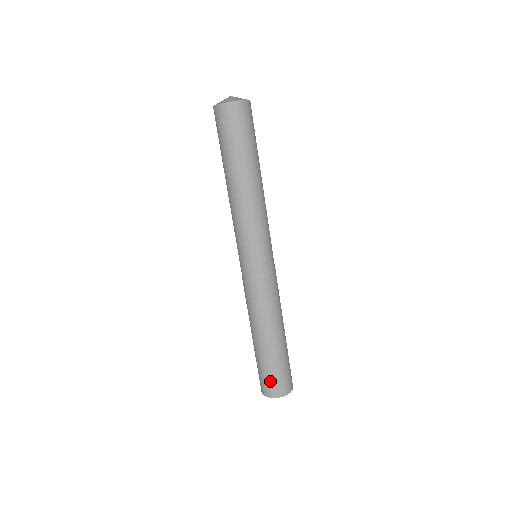
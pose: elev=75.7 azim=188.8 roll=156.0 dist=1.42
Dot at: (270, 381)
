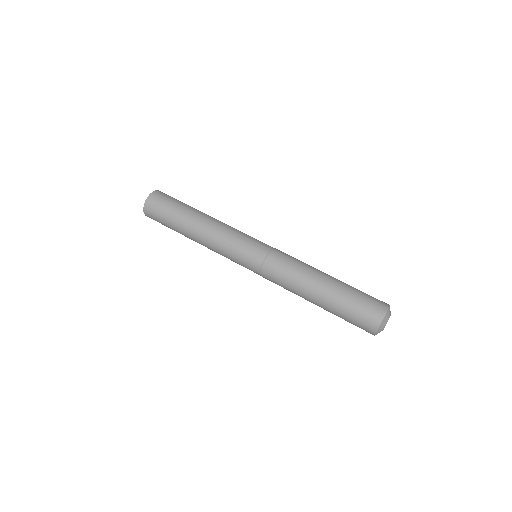
Dot at: (367, 305)
